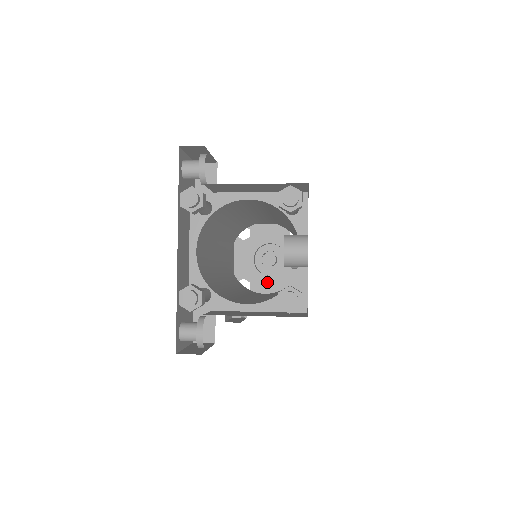
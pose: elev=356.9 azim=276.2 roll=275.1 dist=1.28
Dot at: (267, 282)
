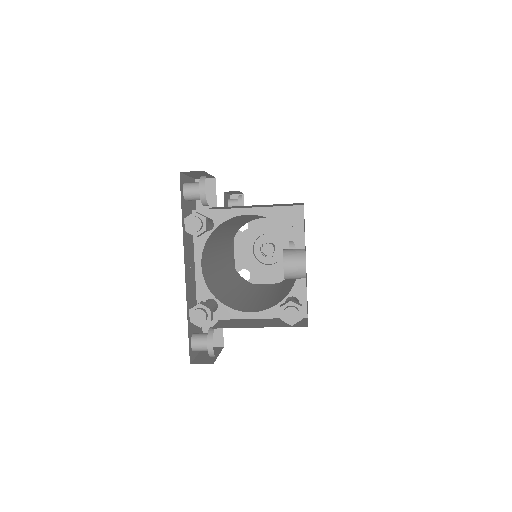
Dot at: (267, 271)
